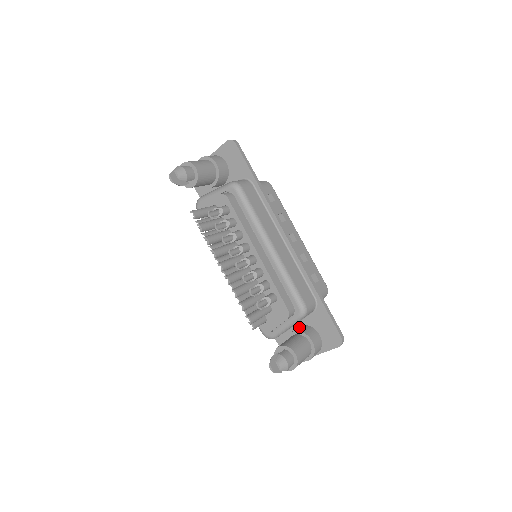
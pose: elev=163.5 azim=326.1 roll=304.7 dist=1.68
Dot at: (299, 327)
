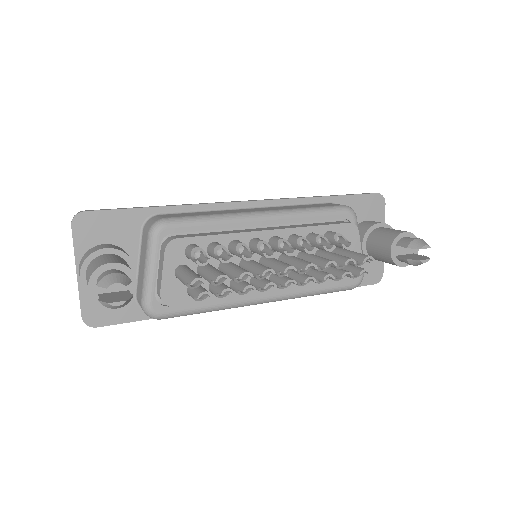
Dot at: occluded
